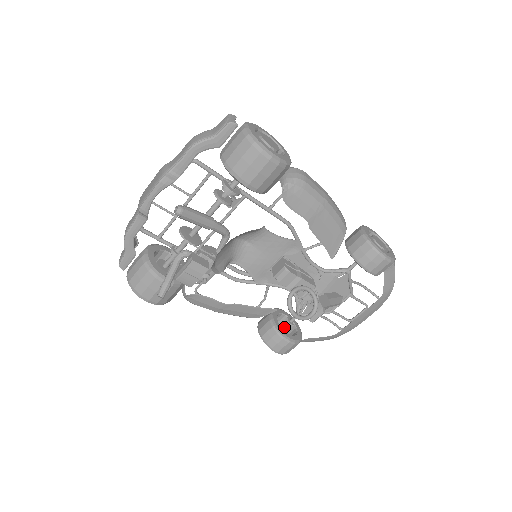
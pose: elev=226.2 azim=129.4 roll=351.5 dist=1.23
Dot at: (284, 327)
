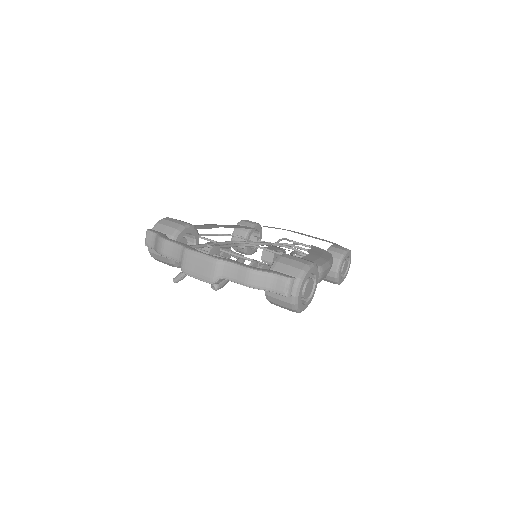
Dot at: occluded
